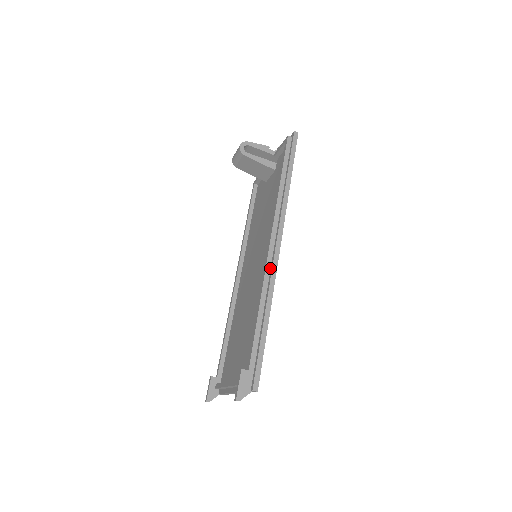
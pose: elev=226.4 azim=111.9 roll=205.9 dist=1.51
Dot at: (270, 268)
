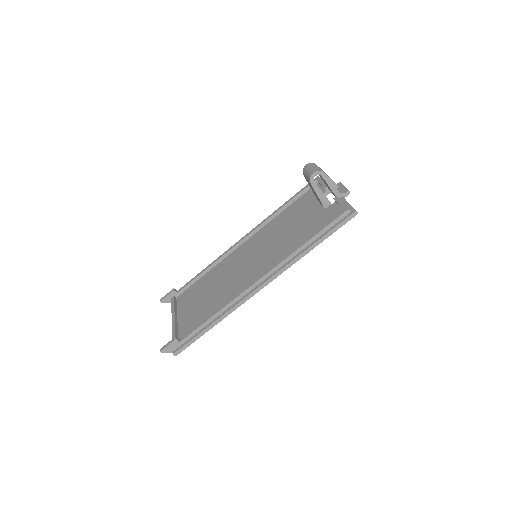
Dot at: (244, 295)
